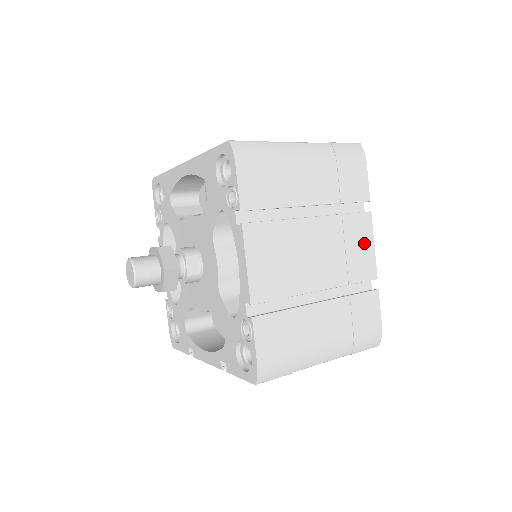
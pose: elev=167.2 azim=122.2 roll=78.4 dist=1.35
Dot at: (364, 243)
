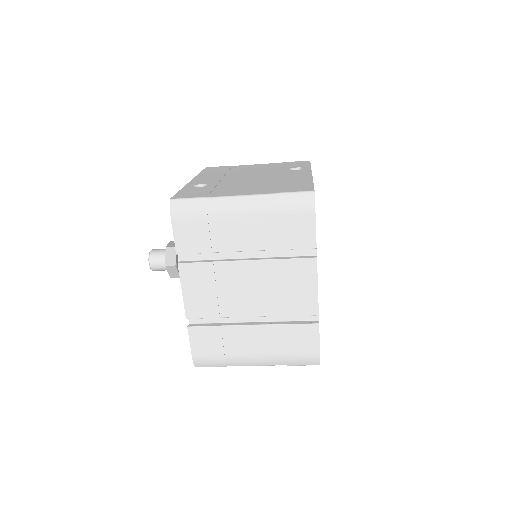
Dot at: (305, 284)
